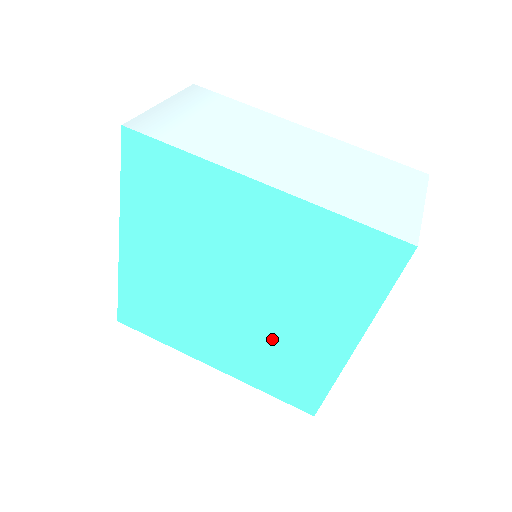
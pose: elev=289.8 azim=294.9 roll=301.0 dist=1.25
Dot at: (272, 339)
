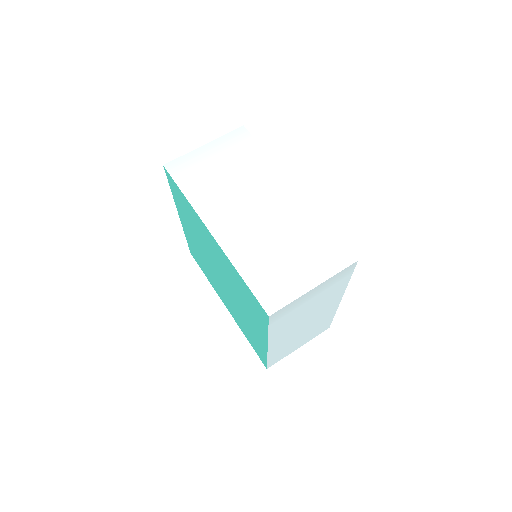
Dot at: (240, 314)
